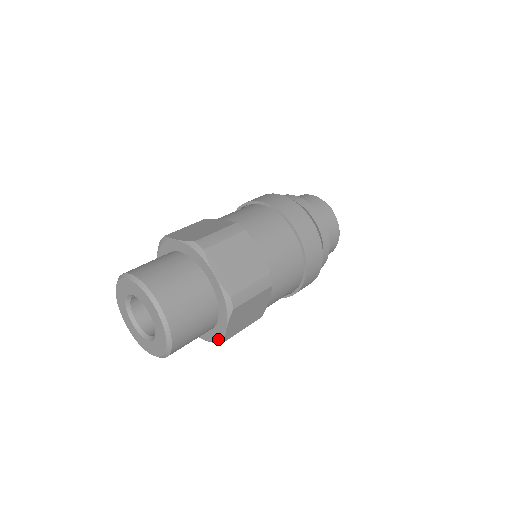
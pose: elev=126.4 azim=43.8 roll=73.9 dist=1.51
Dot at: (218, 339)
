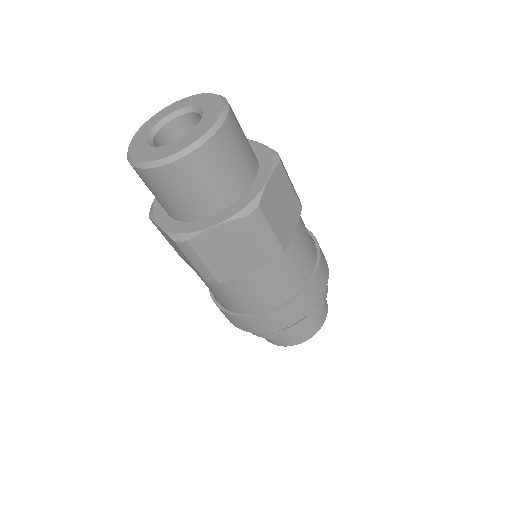
Dot at: (249, 203)
